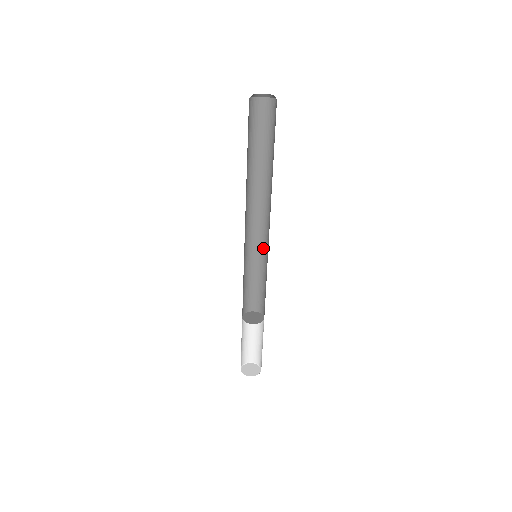
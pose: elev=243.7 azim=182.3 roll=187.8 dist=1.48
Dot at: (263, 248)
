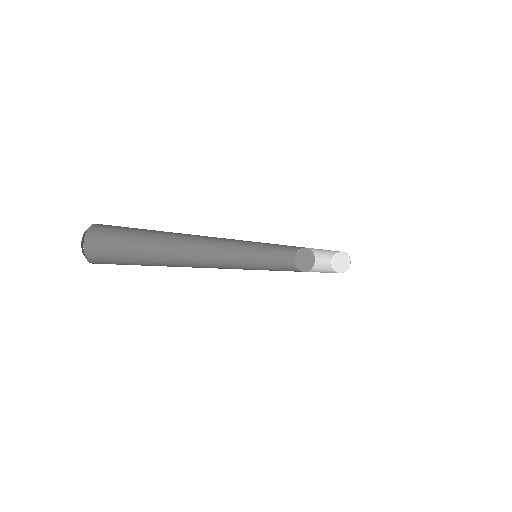
Dot at: occluded
